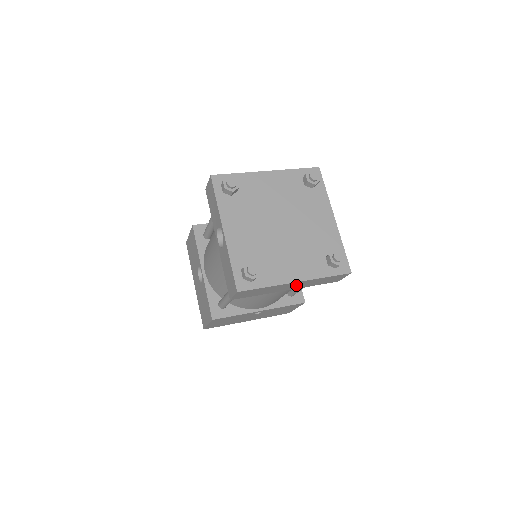
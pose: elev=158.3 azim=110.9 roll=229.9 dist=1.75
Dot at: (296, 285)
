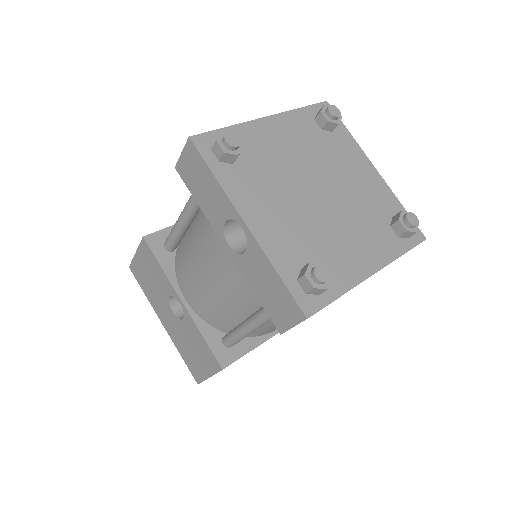
Dot at: occluded
